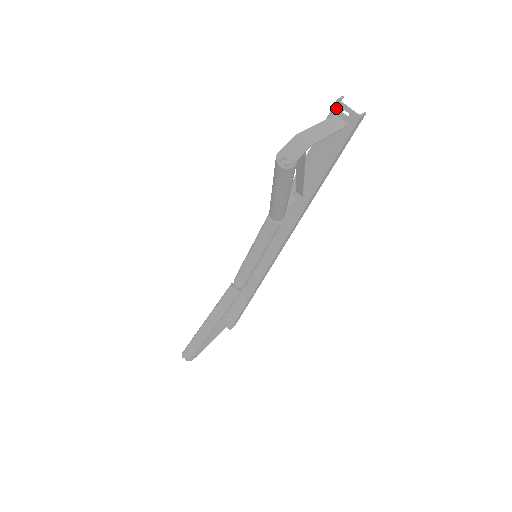
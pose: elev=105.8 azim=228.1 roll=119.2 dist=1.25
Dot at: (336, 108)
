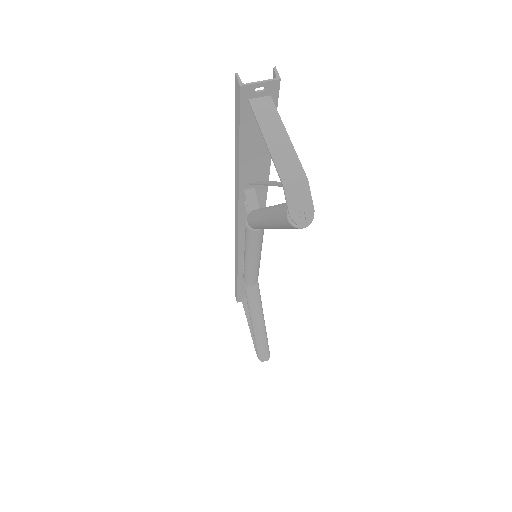
Dot at: (245, 94)
